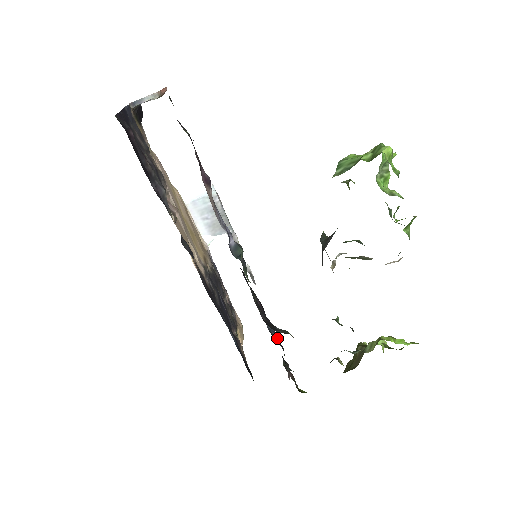
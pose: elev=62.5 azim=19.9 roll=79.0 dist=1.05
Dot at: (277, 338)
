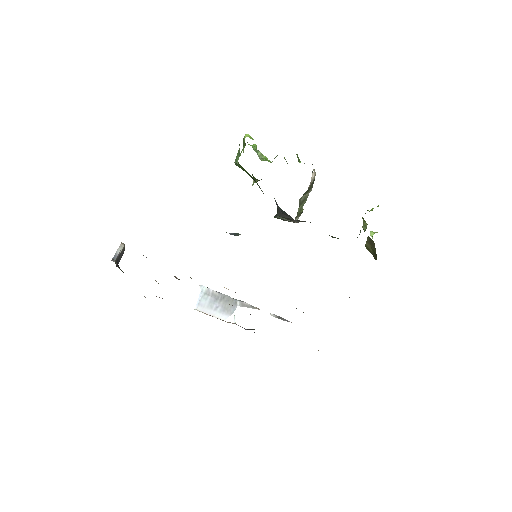
Dot at: occluded
